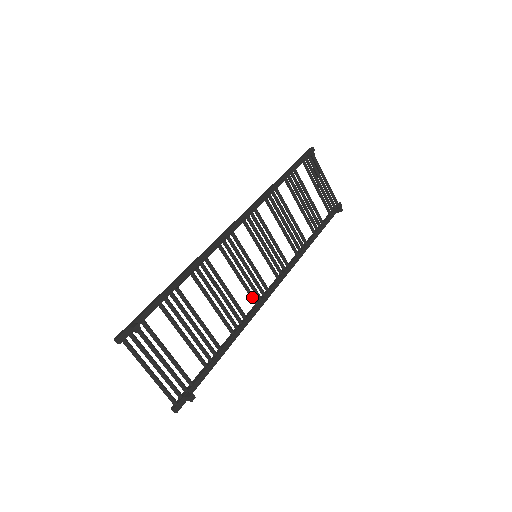
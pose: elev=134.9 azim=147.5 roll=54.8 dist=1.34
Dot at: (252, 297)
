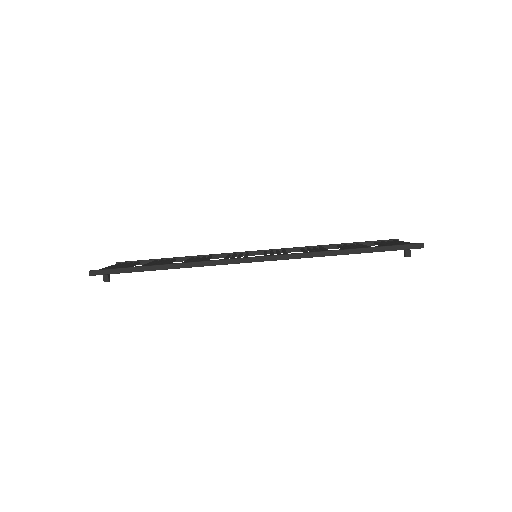
Dot at: occluded
